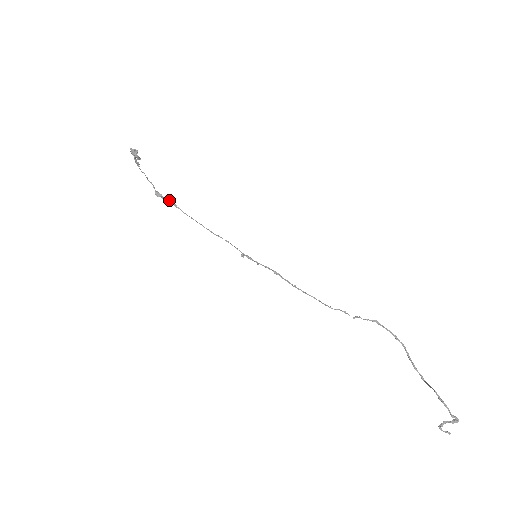
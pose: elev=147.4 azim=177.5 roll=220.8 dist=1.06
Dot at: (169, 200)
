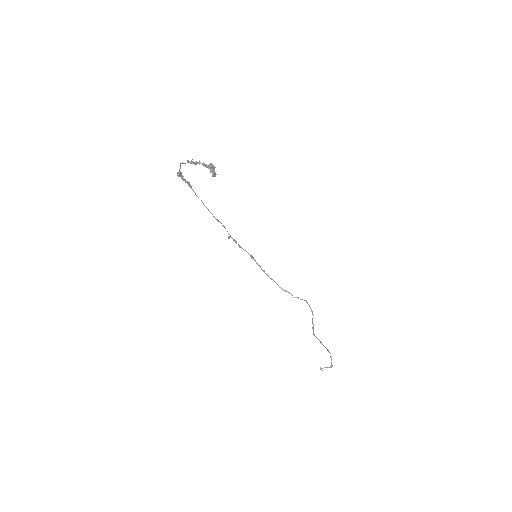
Dot at: (188, 182)
